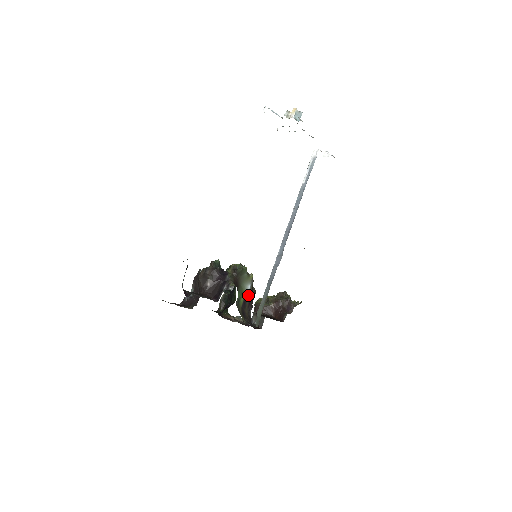
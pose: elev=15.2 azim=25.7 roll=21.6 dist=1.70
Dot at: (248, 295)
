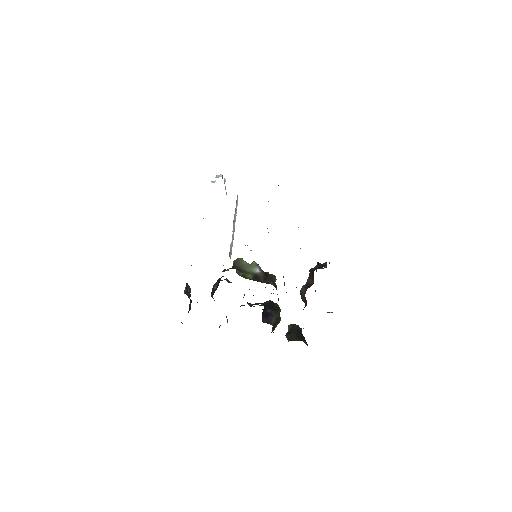
Dot at: (260, 275)
